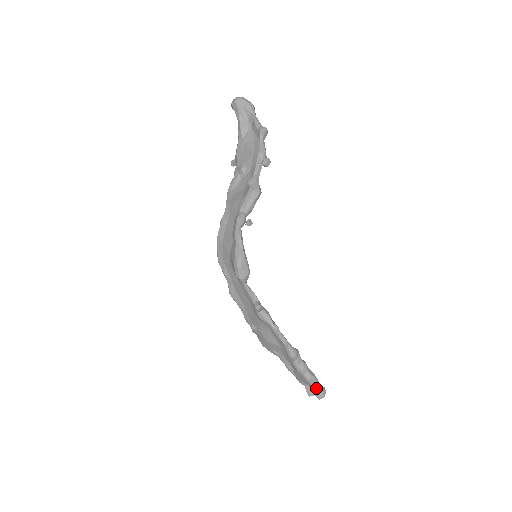
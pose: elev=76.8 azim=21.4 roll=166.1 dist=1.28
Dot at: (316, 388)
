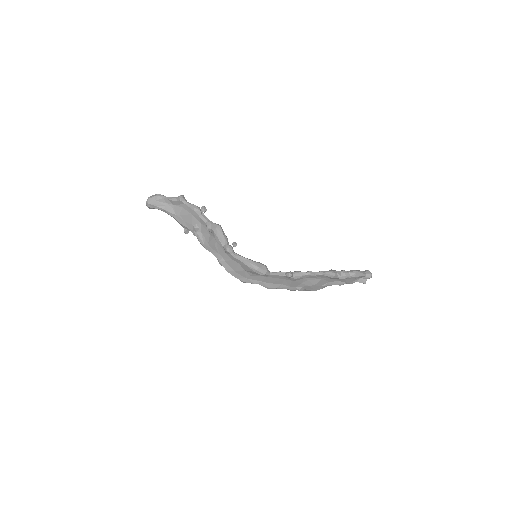
Dot at: (363, 275)
